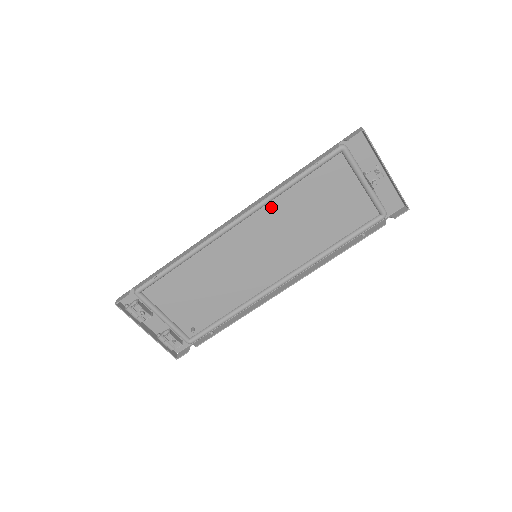
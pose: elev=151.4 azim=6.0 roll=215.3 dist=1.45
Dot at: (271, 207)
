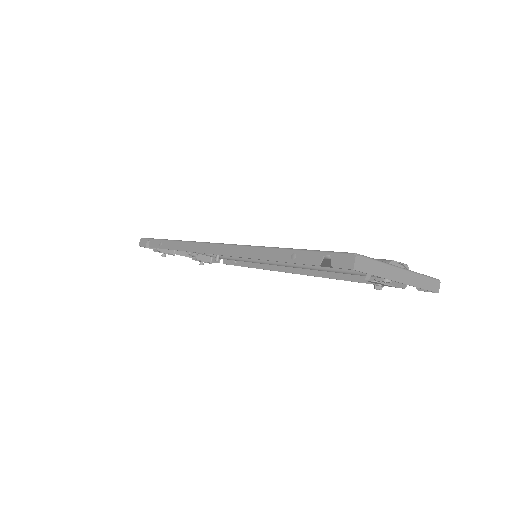
Dot at: occluded
